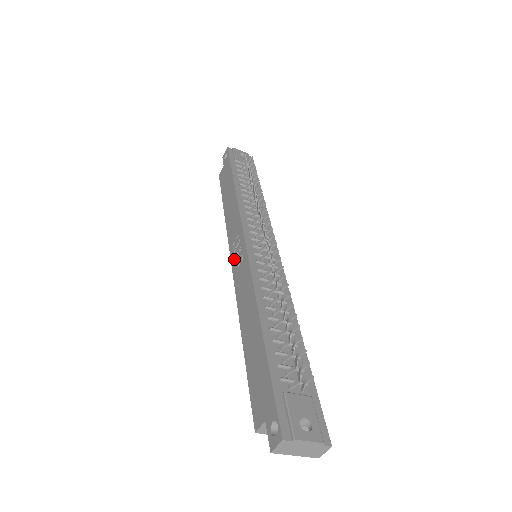
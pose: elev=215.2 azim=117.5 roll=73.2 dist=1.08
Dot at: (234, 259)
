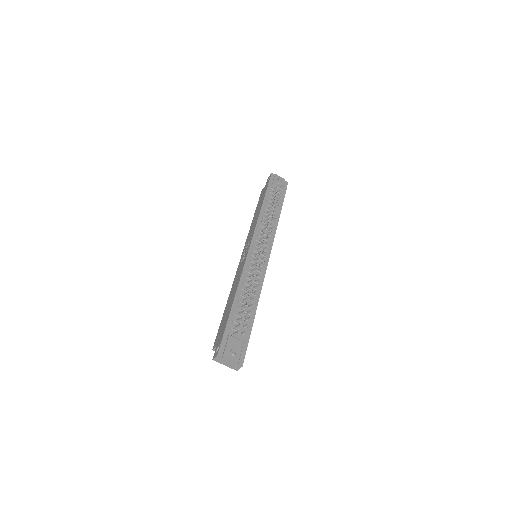
Dot at: (243, 254)
